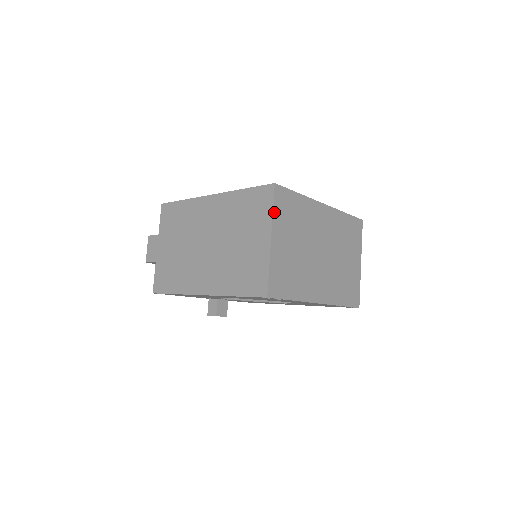
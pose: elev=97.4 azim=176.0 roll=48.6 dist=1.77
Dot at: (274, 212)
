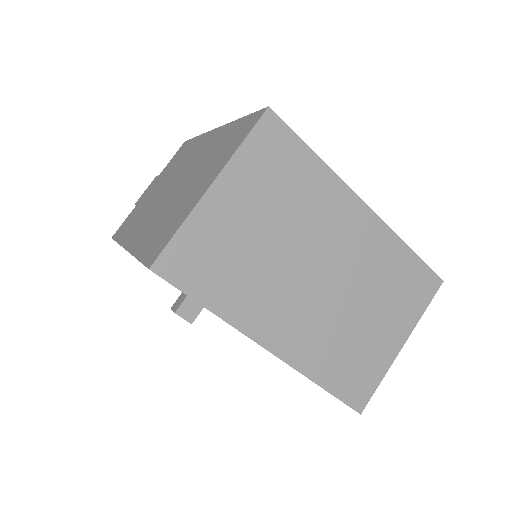
Dot at: (242, 148)
